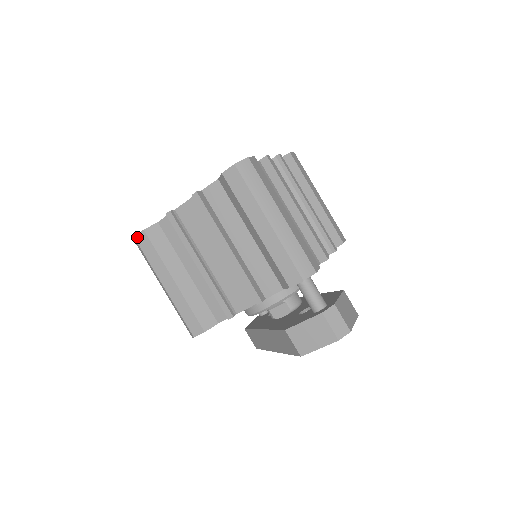
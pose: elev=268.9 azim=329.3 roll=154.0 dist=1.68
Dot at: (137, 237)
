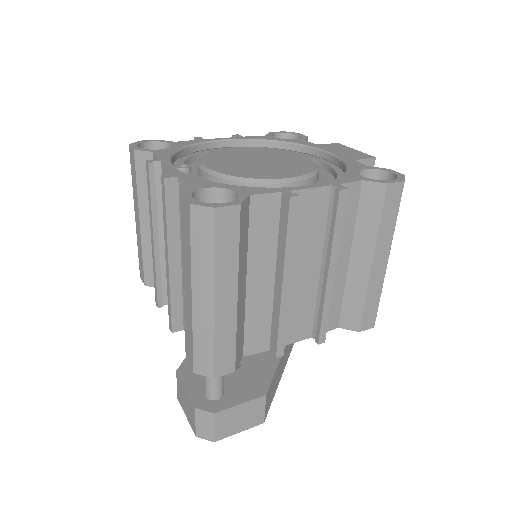
Dot at: (130, 148)
